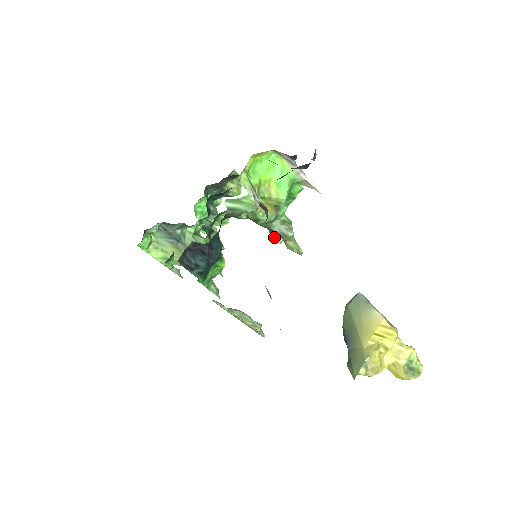
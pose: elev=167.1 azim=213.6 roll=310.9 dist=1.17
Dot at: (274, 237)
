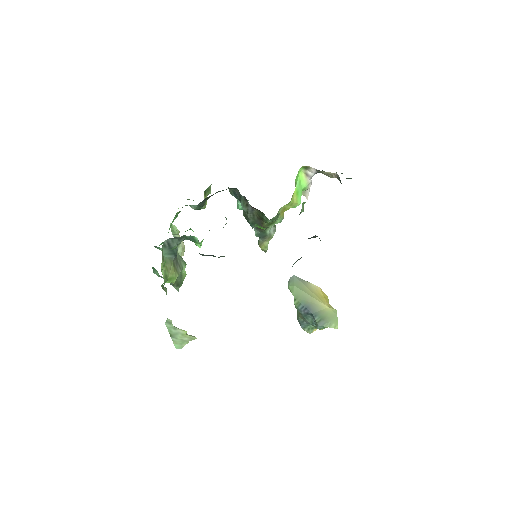
Dot at: (182, 250)
